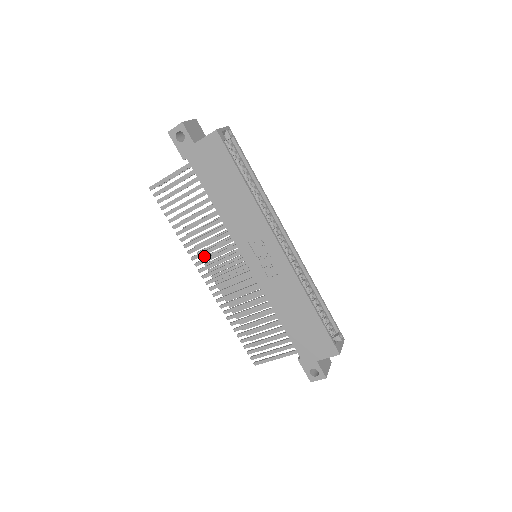
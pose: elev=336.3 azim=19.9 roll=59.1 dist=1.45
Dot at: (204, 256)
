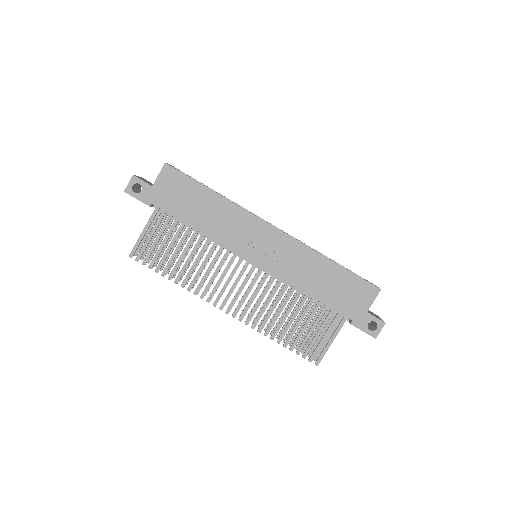
Dot at: occluded
